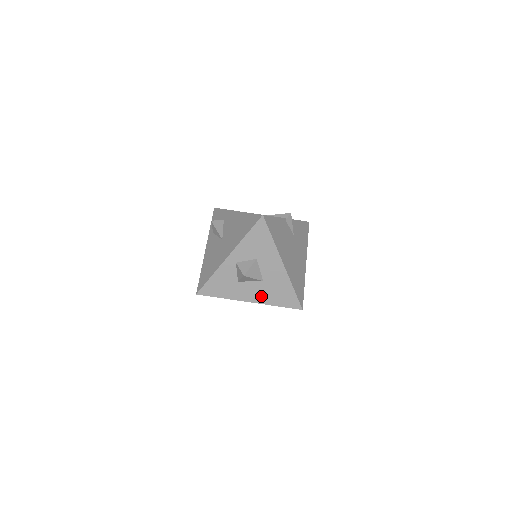
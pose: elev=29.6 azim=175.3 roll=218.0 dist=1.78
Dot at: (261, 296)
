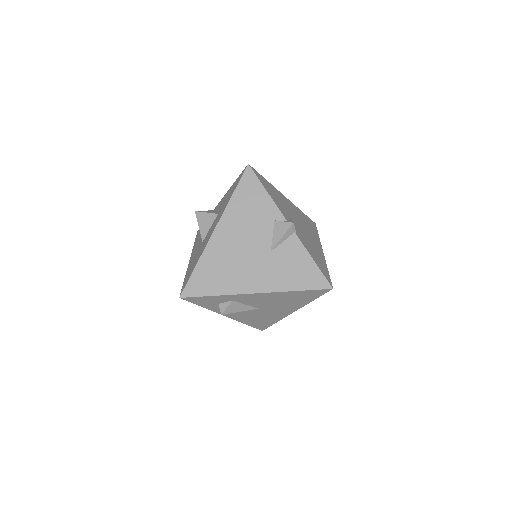
Dot at: occluded
